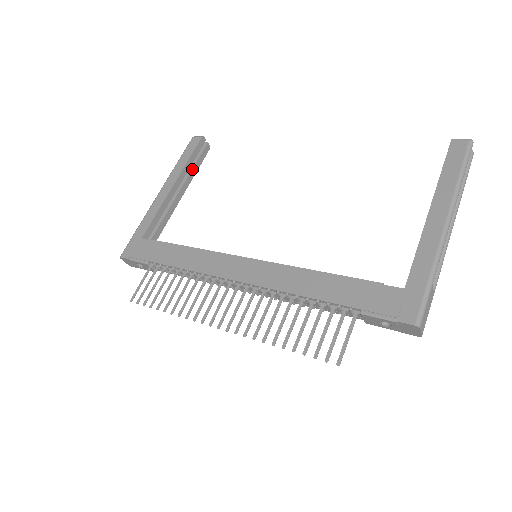
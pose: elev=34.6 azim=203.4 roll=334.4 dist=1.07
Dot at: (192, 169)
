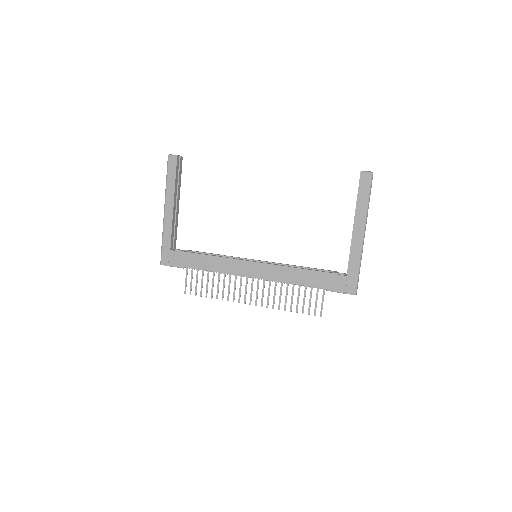
Dot at: (178, 183)
